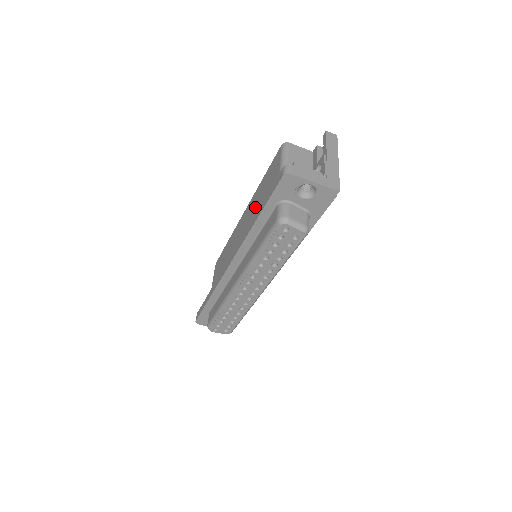
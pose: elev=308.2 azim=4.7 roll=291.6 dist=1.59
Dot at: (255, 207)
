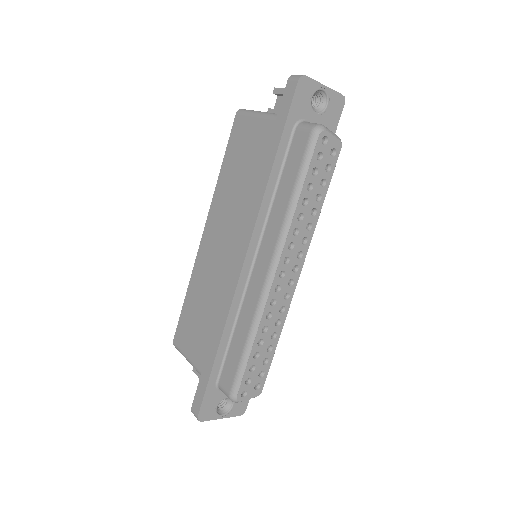
Dot at: (234, 192)
